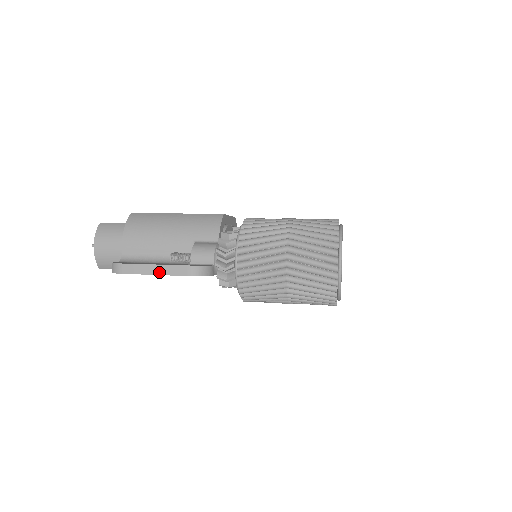
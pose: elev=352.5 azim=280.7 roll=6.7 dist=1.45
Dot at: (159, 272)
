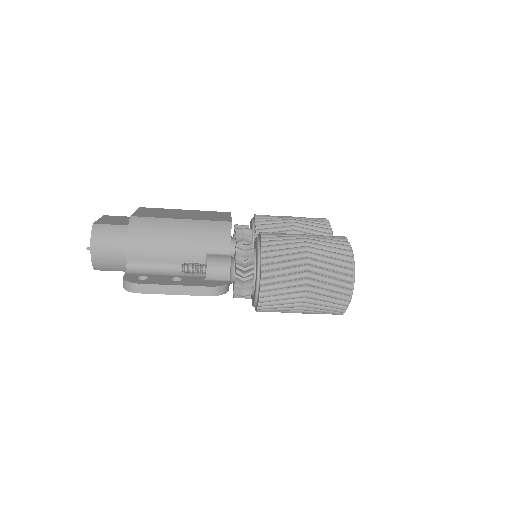
Dot at: (179, 292)
